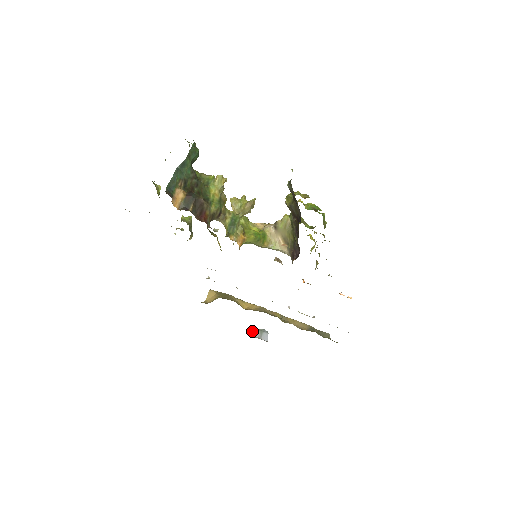
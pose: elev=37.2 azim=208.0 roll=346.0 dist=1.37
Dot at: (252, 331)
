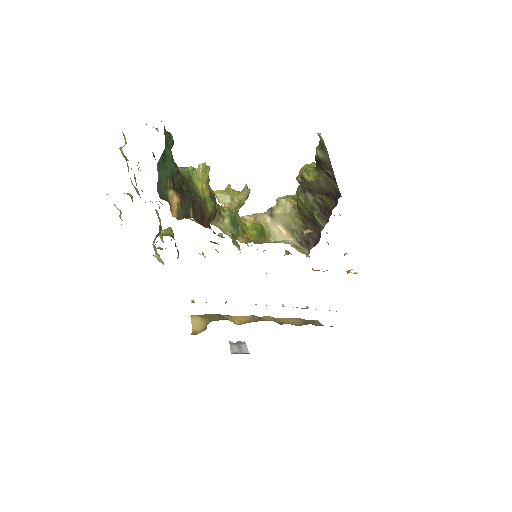
Dot at: (230, 348)
